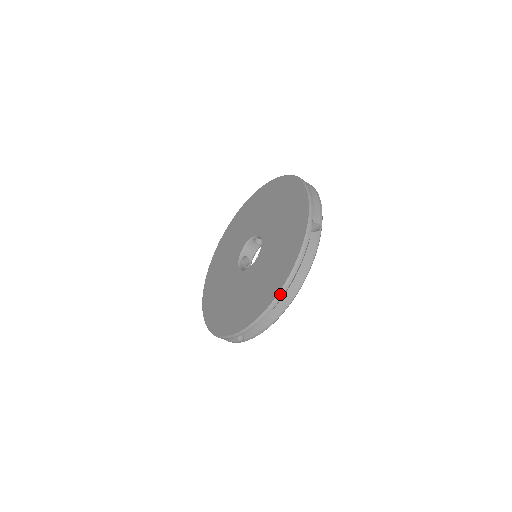
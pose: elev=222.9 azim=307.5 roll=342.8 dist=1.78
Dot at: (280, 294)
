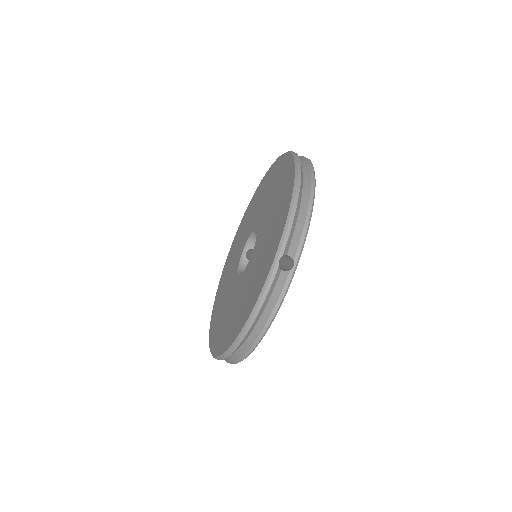
Dot at: (297, 172)
